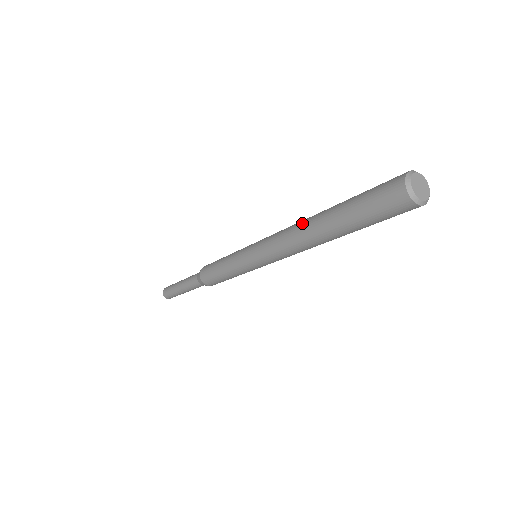
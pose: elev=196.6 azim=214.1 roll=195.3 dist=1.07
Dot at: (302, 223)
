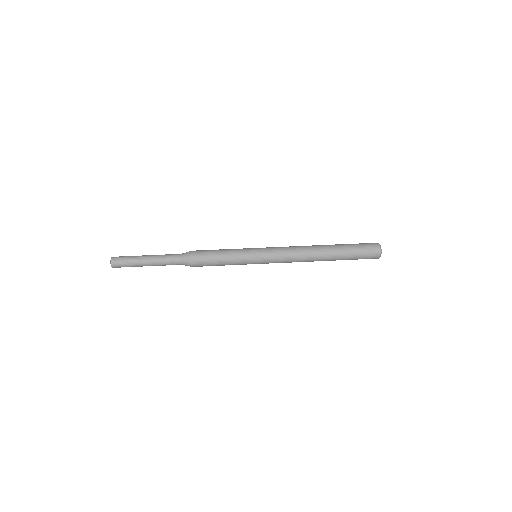
Dot at: (312, 248)
